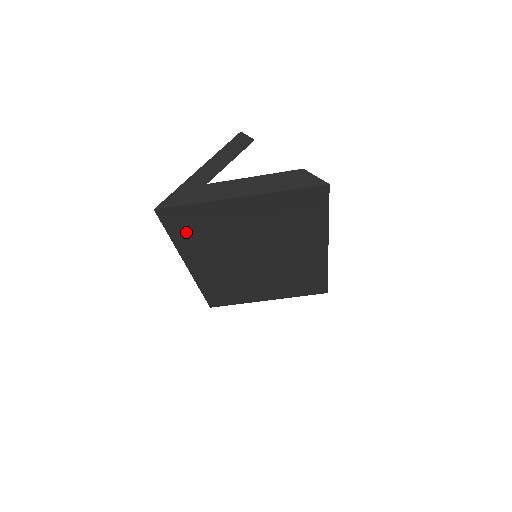
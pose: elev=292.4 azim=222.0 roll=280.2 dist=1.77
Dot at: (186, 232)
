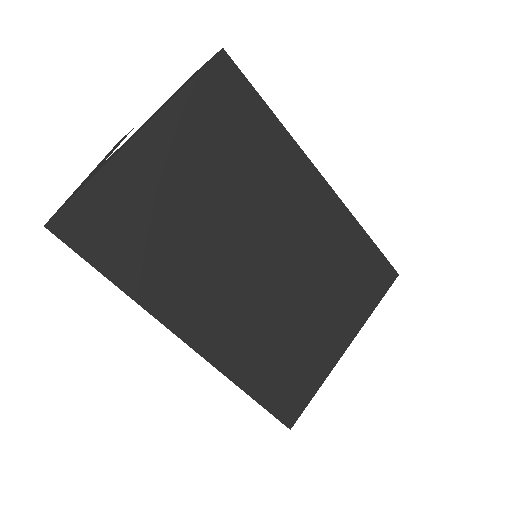
Dot at: (124, 253)
